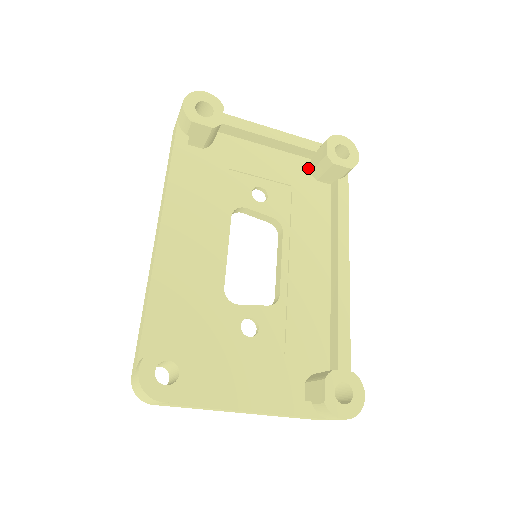
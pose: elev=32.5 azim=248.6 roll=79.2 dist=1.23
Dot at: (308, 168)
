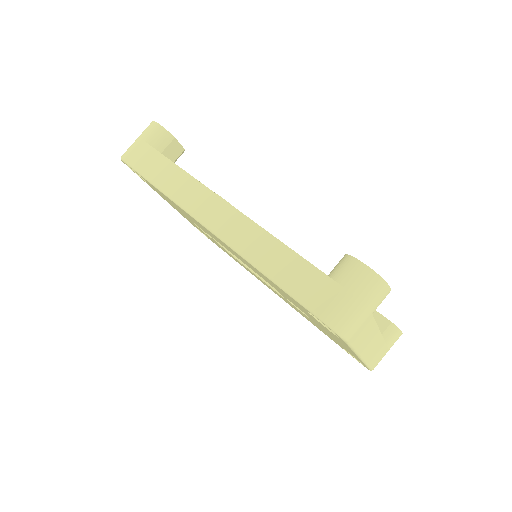
Dot at: occluded
